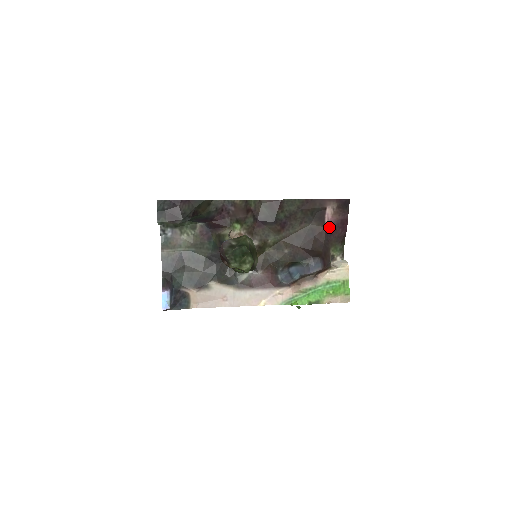
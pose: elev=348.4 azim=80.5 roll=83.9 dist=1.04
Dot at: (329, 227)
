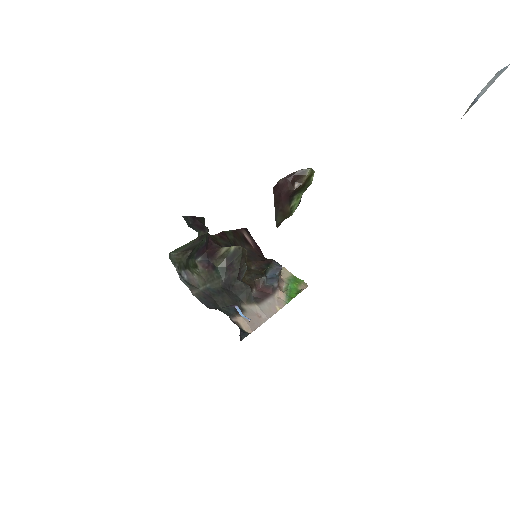
Dot at: (255, 248)
